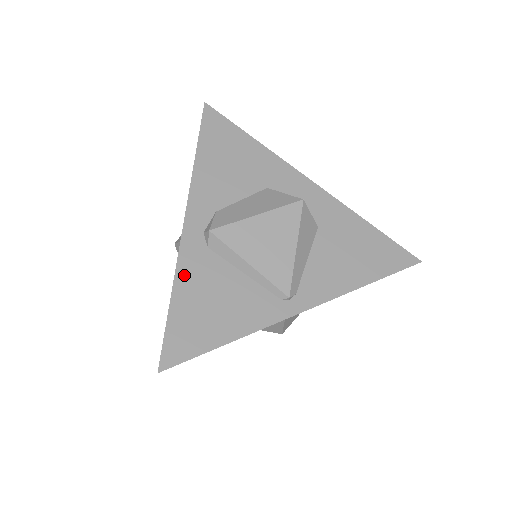
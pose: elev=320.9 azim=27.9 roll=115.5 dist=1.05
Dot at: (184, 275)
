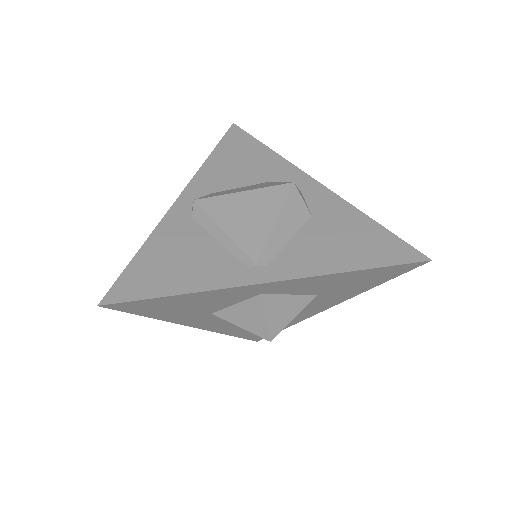
Dot at: (160, 235)
